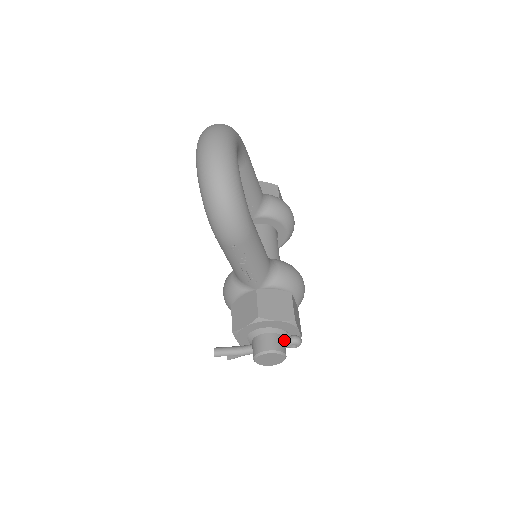
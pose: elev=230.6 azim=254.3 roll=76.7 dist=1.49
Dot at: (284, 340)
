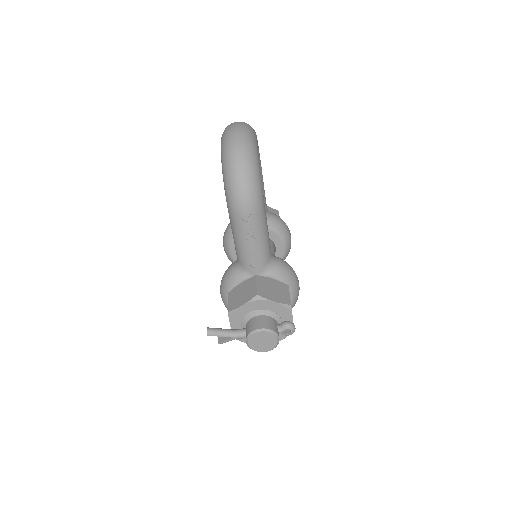
Dot at: (278, 325)
